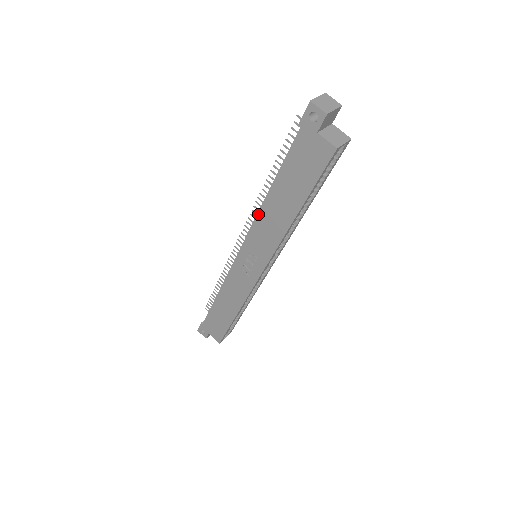
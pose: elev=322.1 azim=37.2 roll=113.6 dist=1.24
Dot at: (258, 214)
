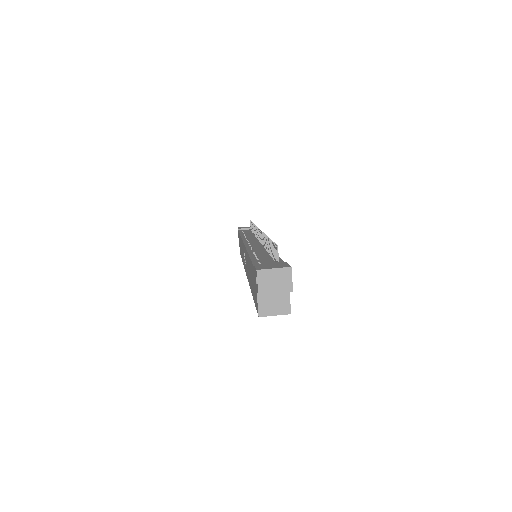
Dot at: occluded
